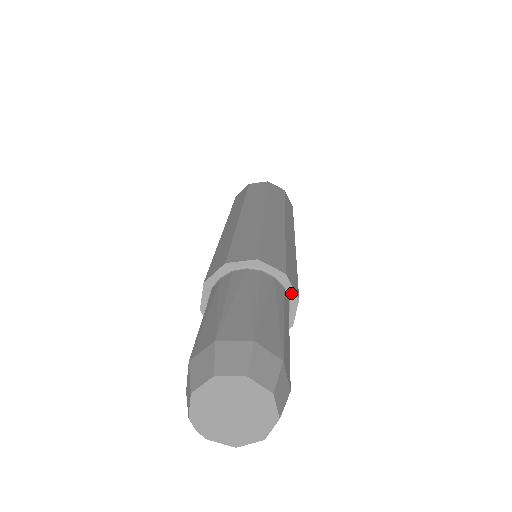
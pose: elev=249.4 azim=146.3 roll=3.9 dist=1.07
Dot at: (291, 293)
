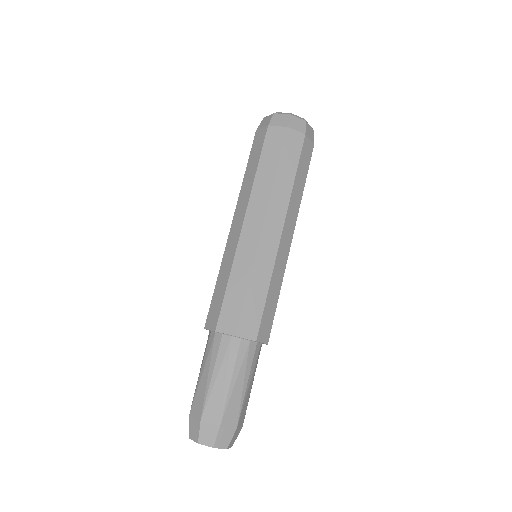
Dot at: (249, 340)
